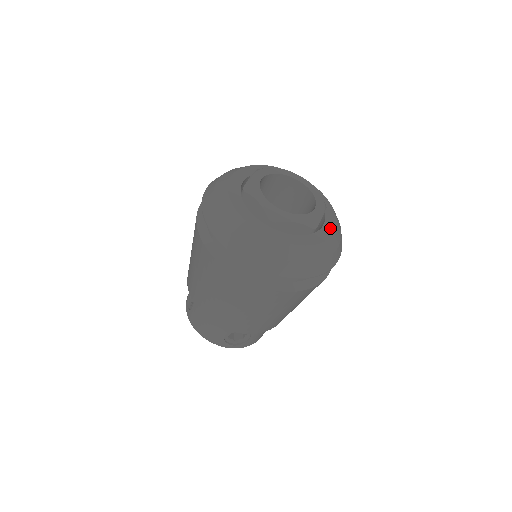
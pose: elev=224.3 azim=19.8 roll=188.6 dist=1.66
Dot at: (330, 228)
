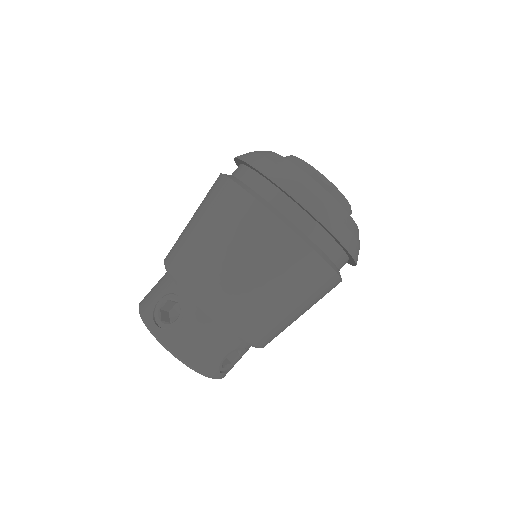
Dot at: occluded
